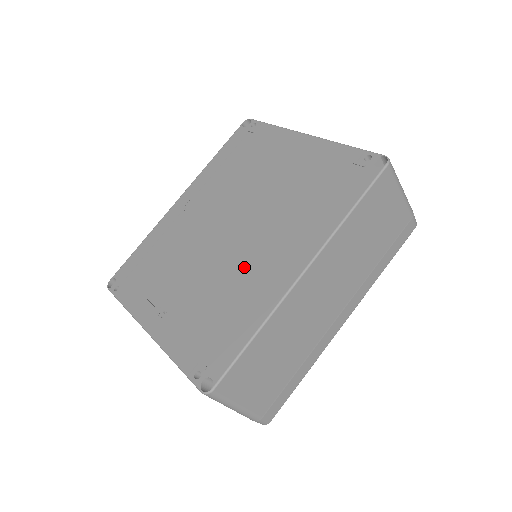
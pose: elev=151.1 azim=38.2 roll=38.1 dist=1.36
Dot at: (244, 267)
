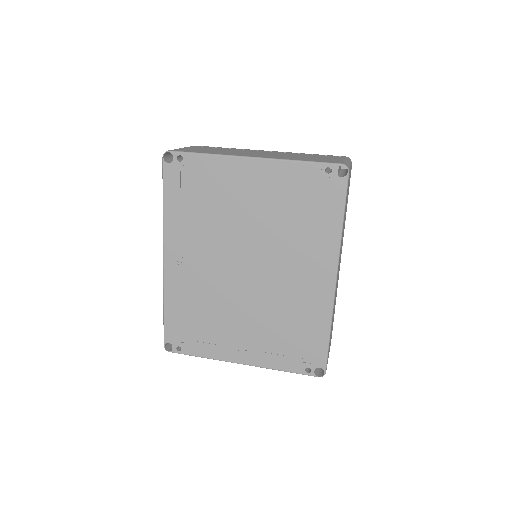
Dot at: (285, 293)
